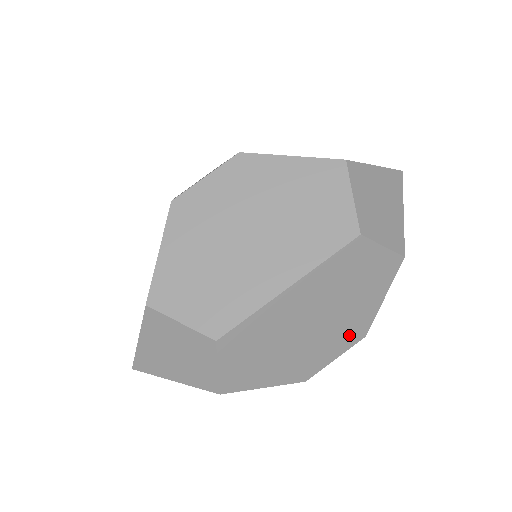
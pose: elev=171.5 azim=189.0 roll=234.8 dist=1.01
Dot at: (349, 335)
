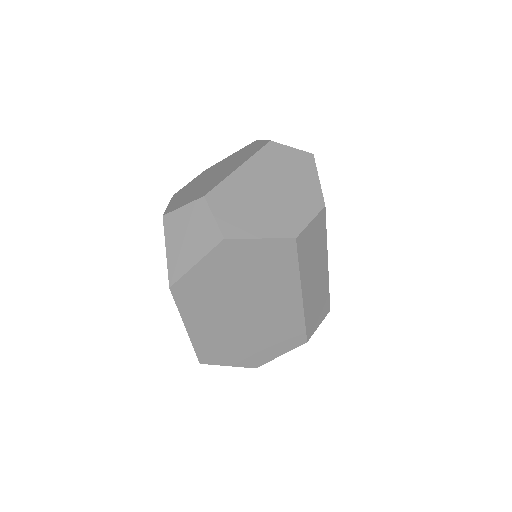
Dot at: (309, 203)
